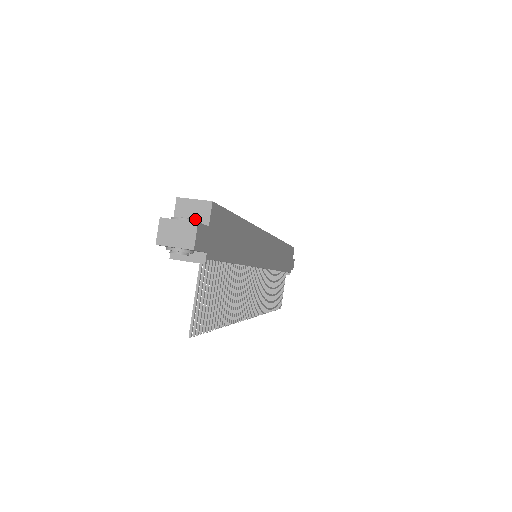
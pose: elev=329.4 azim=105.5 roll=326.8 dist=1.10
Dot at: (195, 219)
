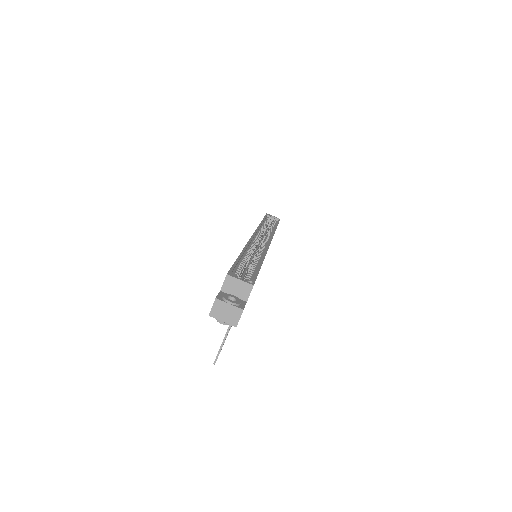
Dot at: (238, 294)
